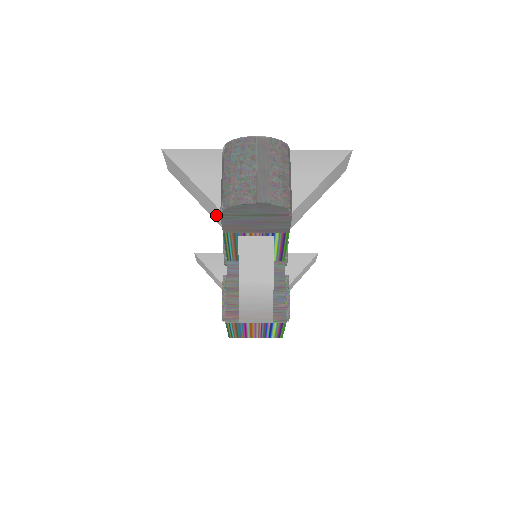
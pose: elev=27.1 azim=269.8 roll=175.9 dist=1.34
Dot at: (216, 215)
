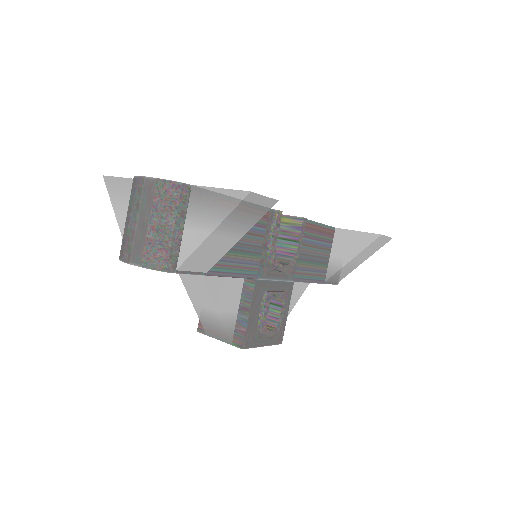
Dot at: occluded
